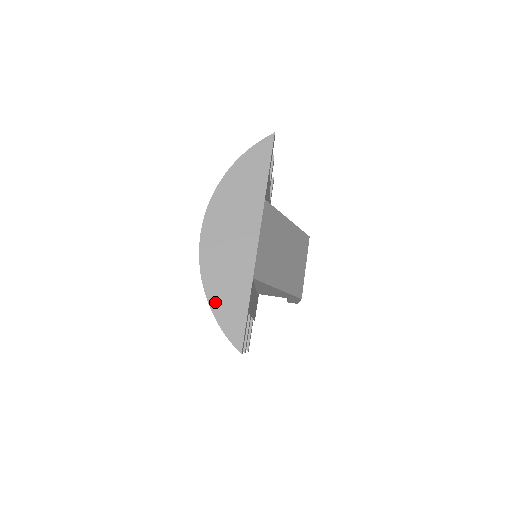
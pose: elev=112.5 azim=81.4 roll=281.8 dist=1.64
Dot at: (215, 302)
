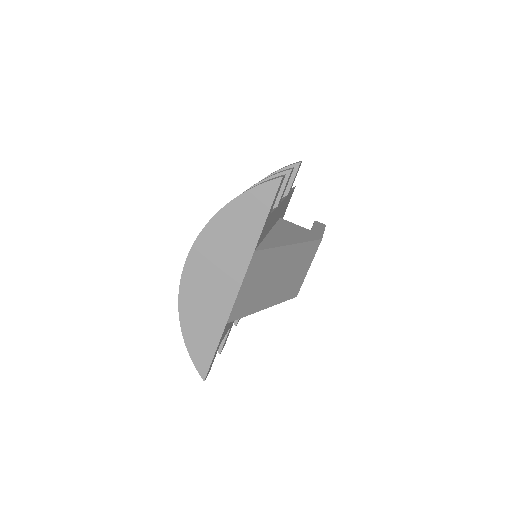
Dot at: (188, 334)
